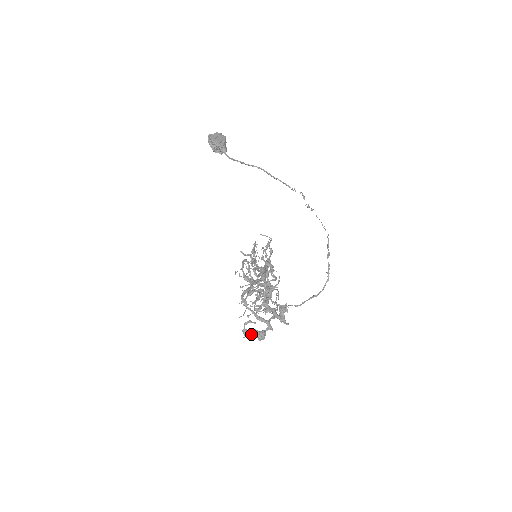
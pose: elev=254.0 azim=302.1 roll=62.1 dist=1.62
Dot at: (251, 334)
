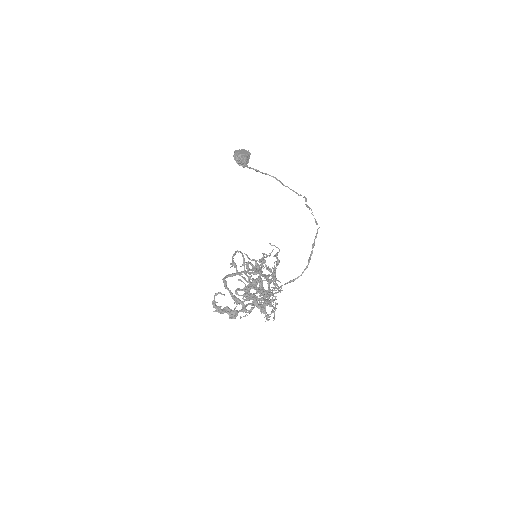
Dot at: (221, 309)
